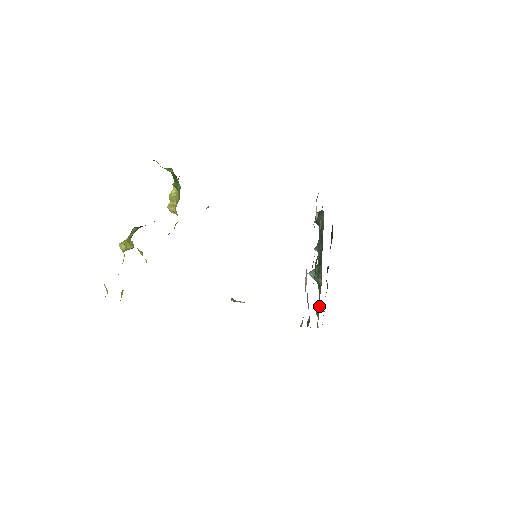
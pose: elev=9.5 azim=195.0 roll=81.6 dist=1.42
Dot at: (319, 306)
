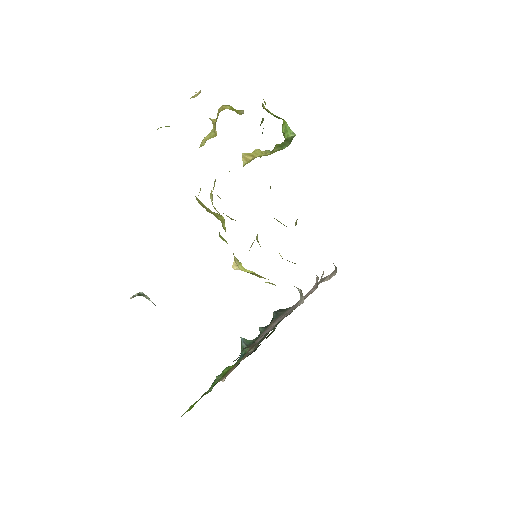
Dot at: occluded
